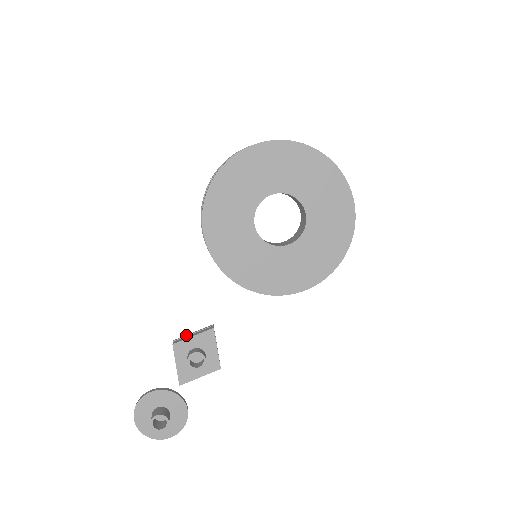
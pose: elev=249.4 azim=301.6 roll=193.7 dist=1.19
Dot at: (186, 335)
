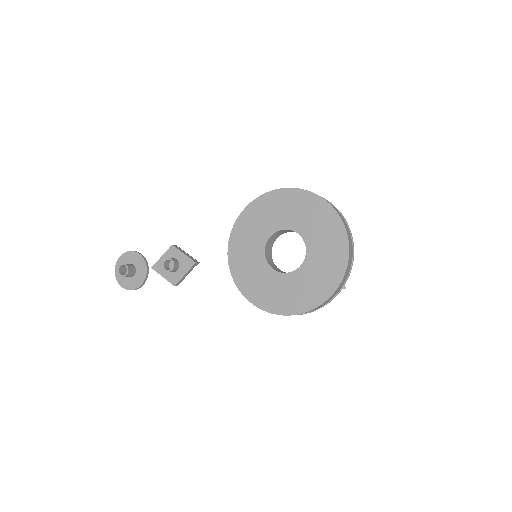
Dot at: occluded
